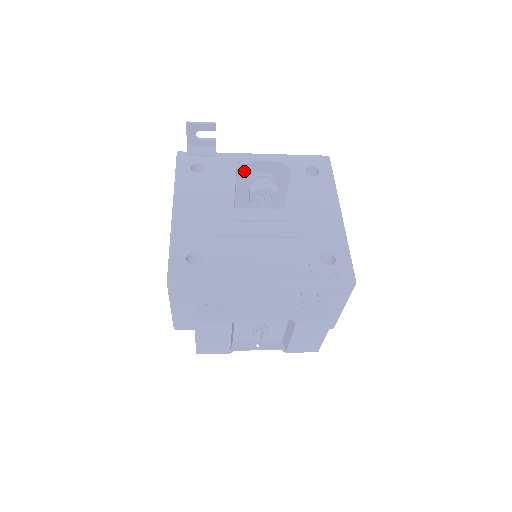
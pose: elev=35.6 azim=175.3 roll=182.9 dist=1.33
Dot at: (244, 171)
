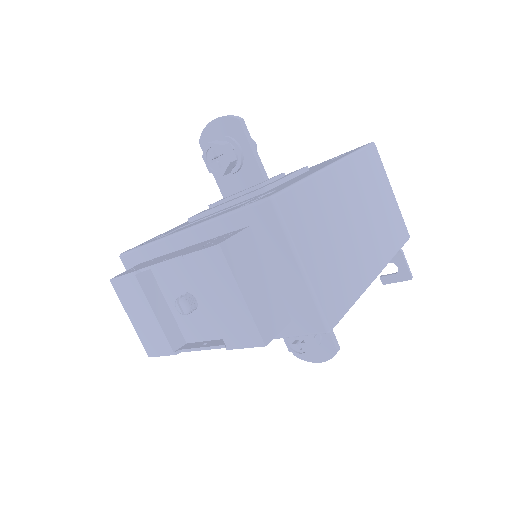
Dot at: (206, 143)
